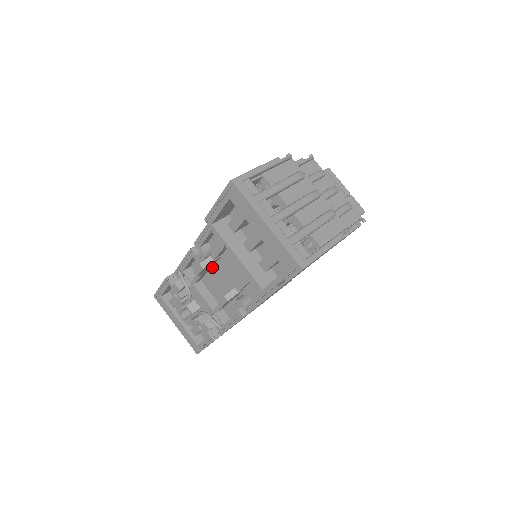
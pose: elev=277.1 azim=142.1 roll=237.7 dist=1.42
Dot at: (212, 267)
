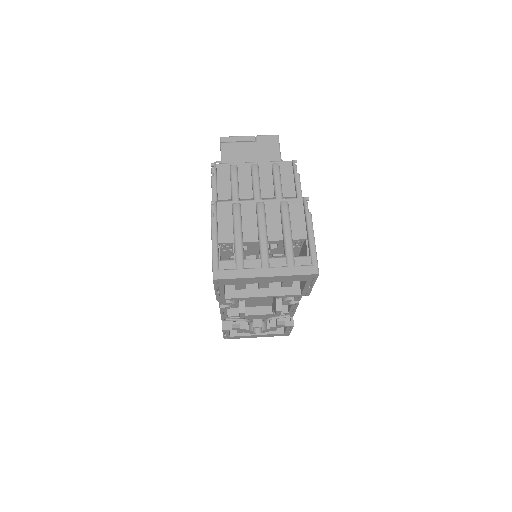
Dot at: occluded
